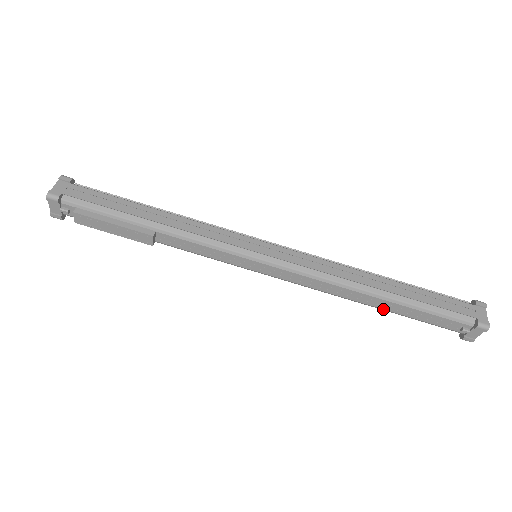
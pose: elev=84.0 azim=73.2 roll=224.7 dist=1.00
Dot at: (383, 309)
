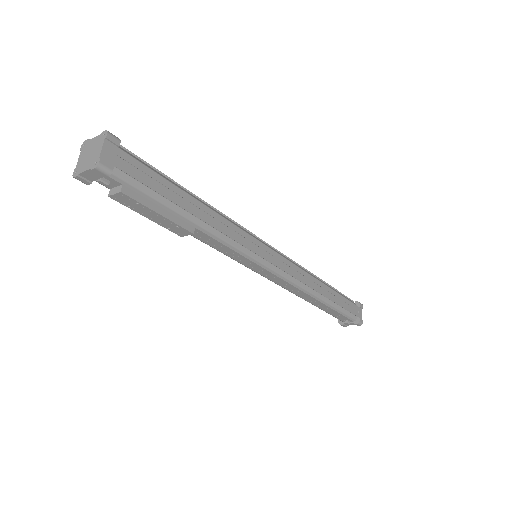
Dot at: (314, 305)
